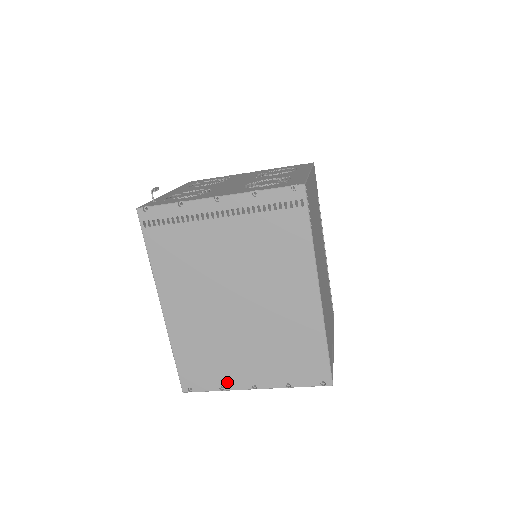
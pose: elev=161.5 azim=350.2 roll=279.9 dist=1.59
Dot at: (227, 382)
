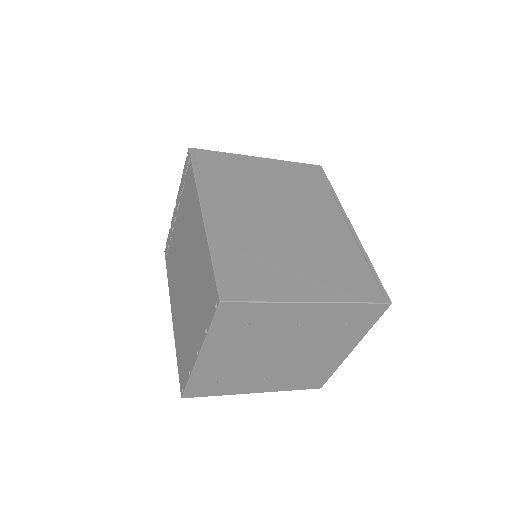
Dot at: (190, 363)
